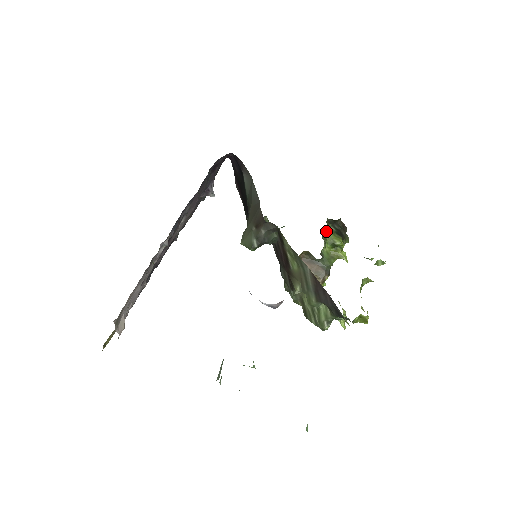
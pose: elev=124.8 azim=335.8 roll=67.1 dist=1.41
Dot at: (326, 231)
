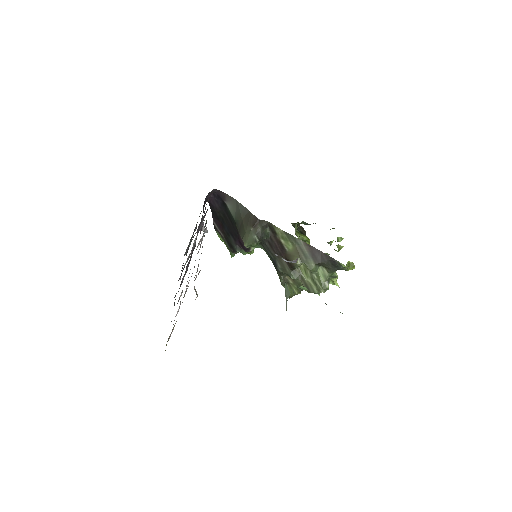
Dot at: (295, 230)
